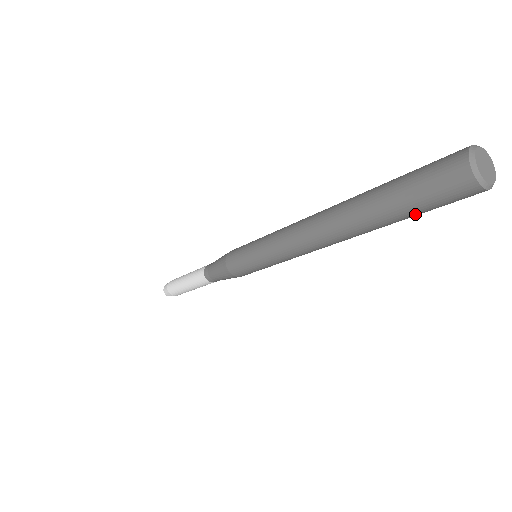
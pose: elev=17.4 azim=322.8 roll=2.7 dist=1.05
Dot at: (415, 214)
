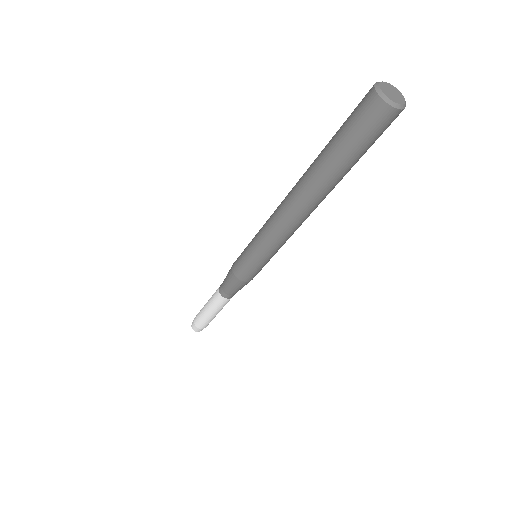
Dot at: (342, 145)
